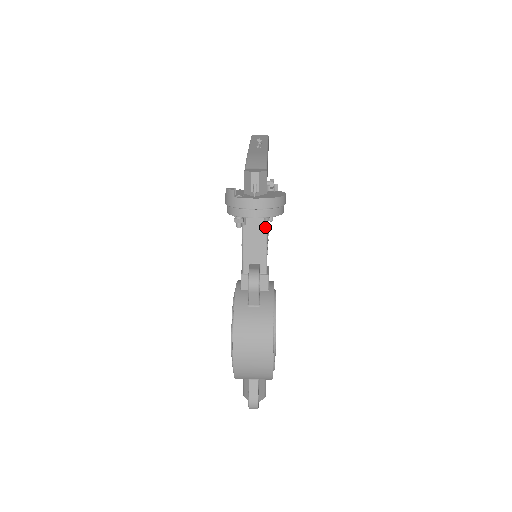
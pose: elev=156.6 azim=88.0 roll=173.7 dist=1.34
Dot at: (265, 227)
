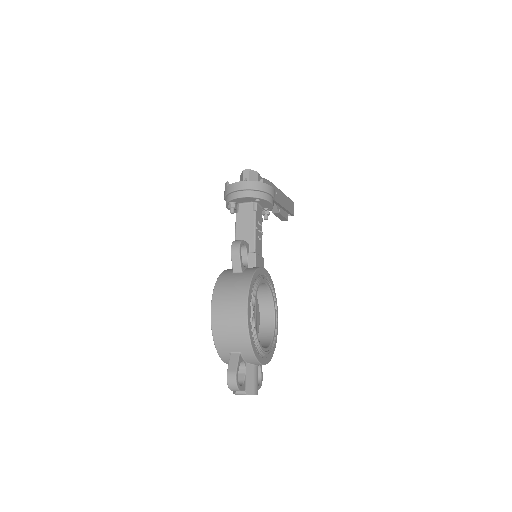
Dot at: (254, 212)
